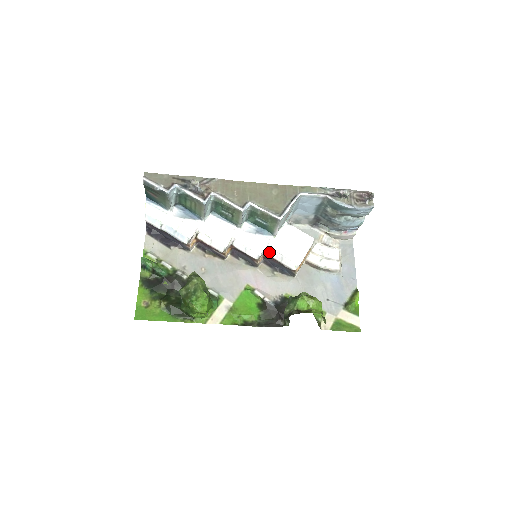
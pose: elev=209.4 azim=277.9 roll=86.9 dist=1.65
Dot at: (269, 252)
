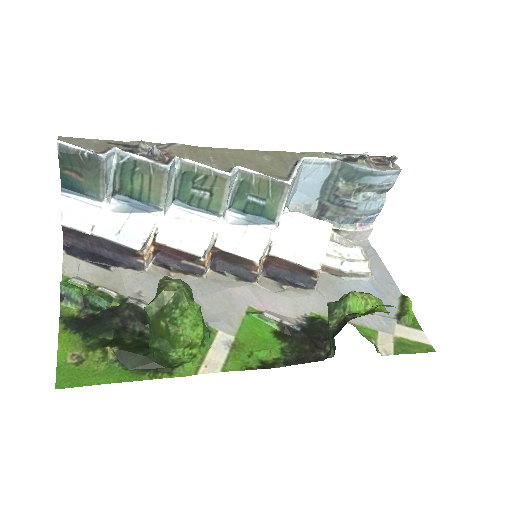
Dot at: (273, 250)
